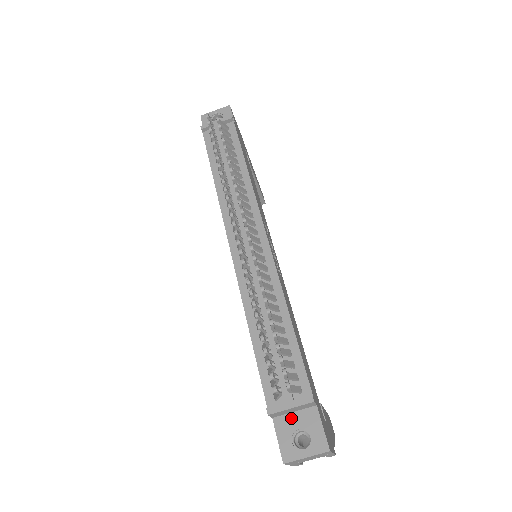
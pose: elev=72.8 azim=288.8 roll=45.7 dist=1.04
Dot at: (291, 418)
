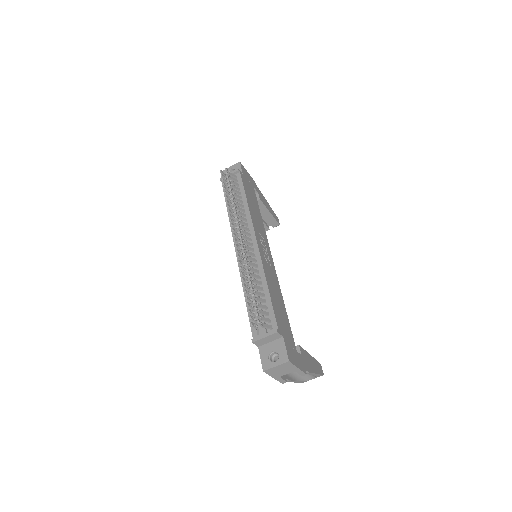
Dot at: (268, 346)
